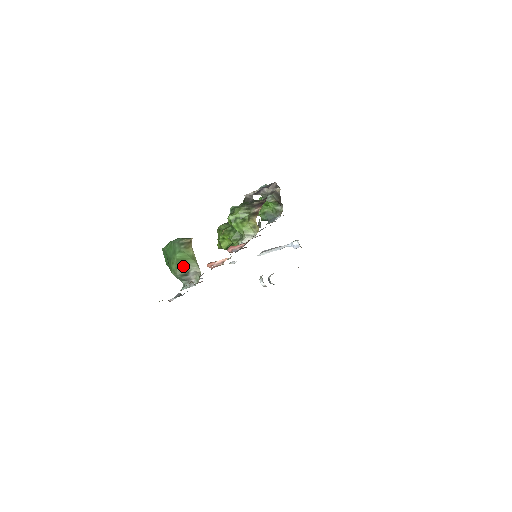
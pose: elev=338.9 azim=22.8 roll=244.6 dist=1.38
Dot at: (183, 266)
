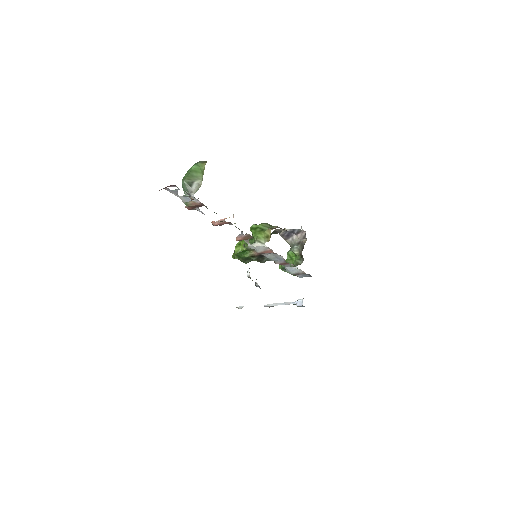
Dot at: (192, 176)
